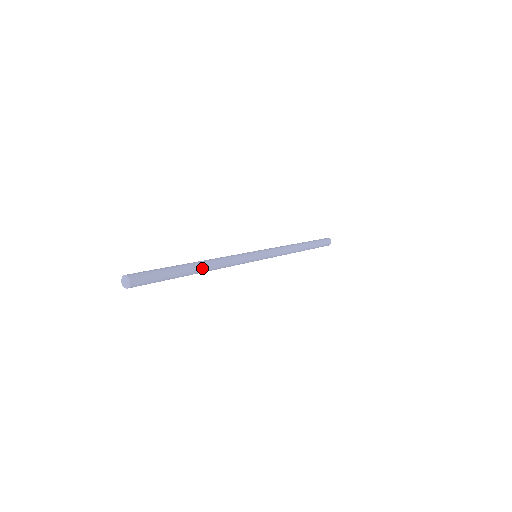
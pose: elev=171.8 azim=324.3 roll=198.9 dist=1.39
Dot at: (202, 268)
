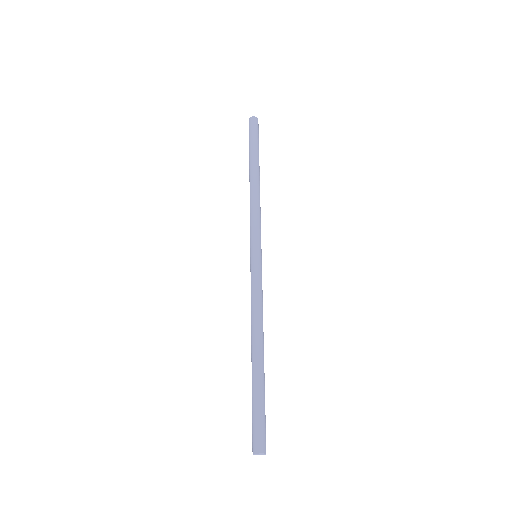
Dot at: (262, 350)
